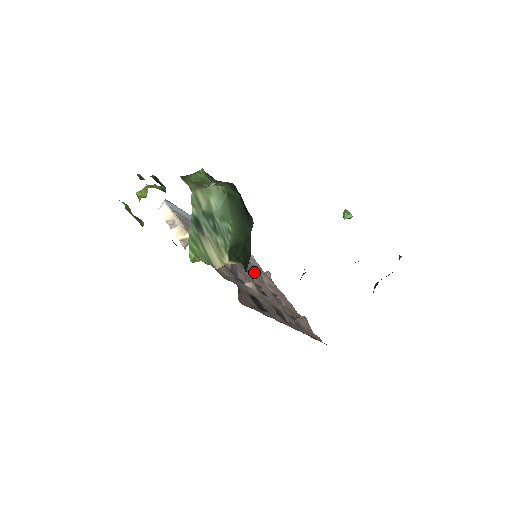
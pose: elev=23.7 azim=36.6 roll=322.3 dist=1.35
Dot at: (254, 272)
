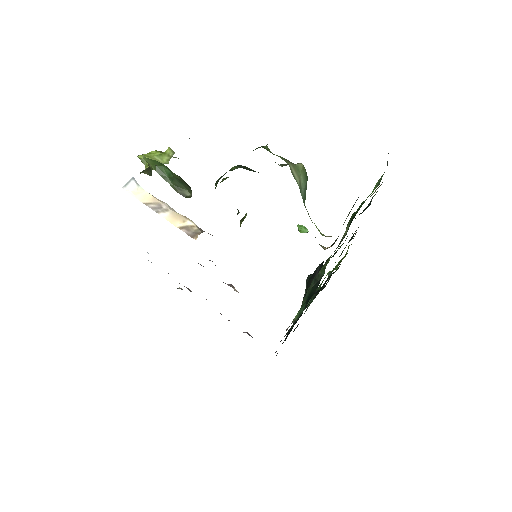
Dot at: occluded
